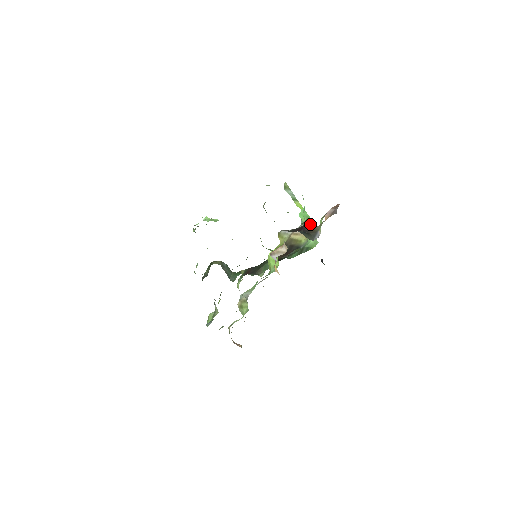
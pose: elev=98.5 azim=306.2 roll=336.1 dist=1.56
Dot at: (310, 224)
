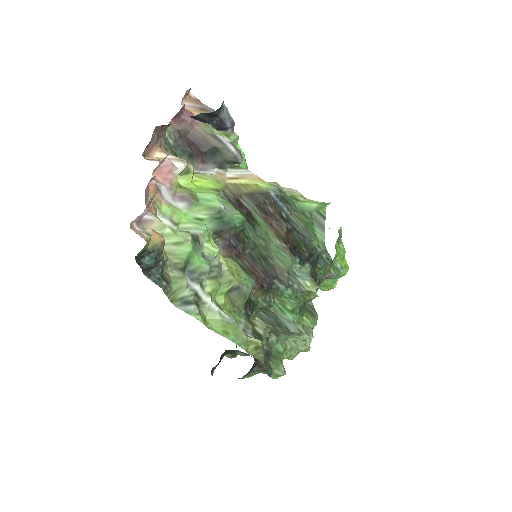
Dot at: (285, 189)
